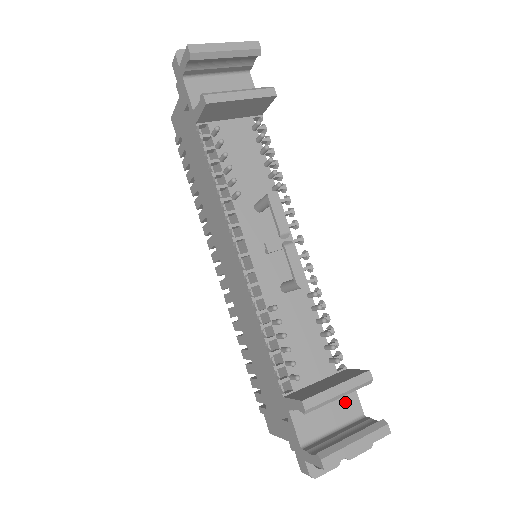
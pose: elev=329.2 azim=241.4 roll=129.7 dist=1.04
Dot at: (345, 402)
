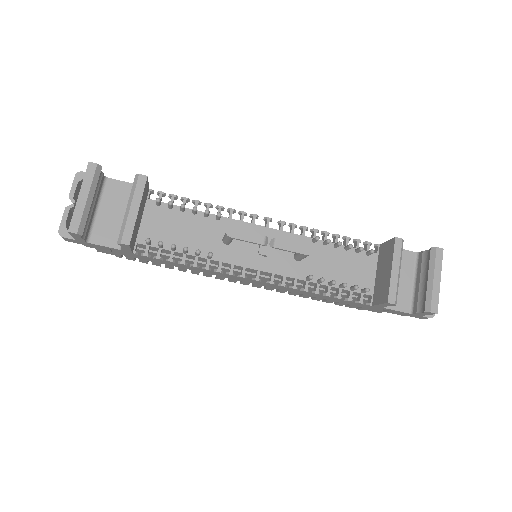
Dot at: (401, 262)
